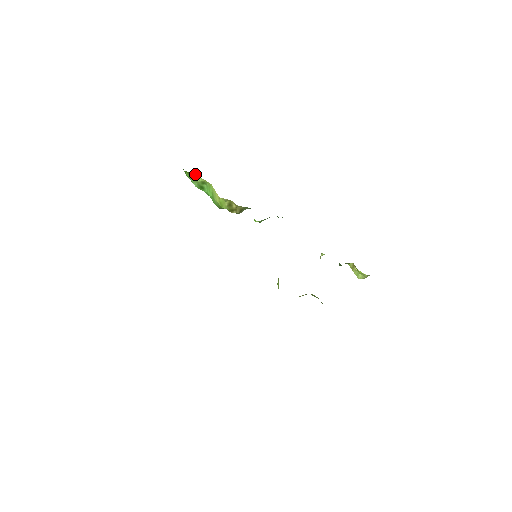
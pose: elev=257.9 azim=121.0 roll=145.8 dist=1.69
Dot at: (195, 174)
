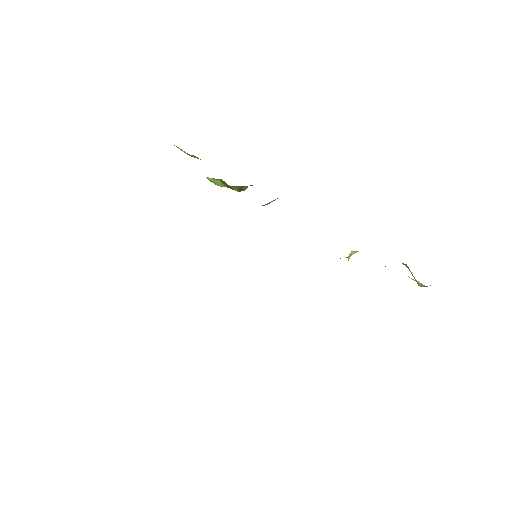
Dot at: occluded
